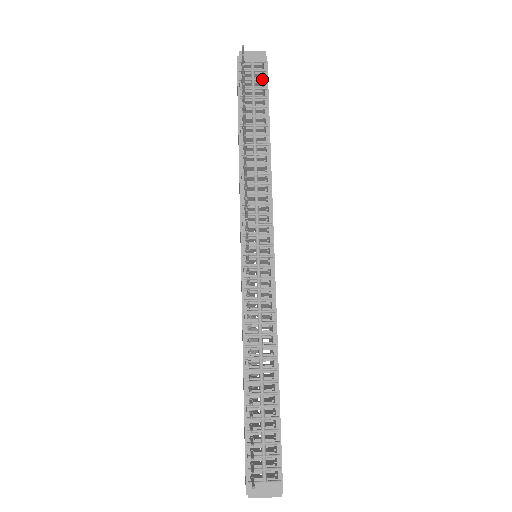
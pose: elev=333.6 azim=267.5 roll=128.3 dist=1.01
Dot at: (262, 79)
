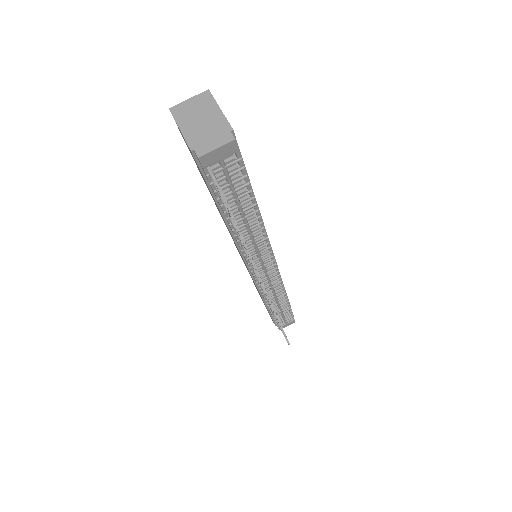
Dot at: occluded
